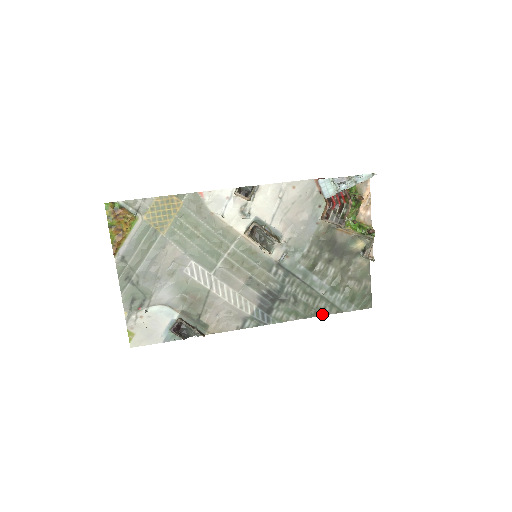
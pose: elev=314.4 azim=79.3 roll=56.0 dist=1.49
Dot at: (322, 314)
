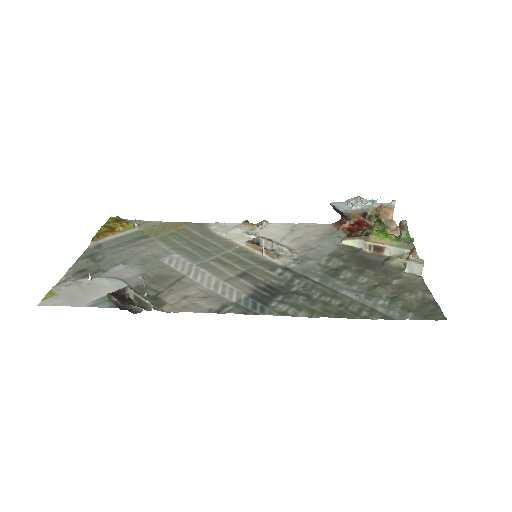
Dot at: (356, 317)
